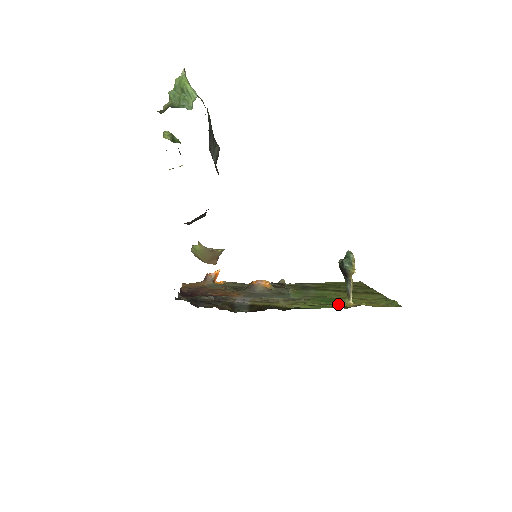
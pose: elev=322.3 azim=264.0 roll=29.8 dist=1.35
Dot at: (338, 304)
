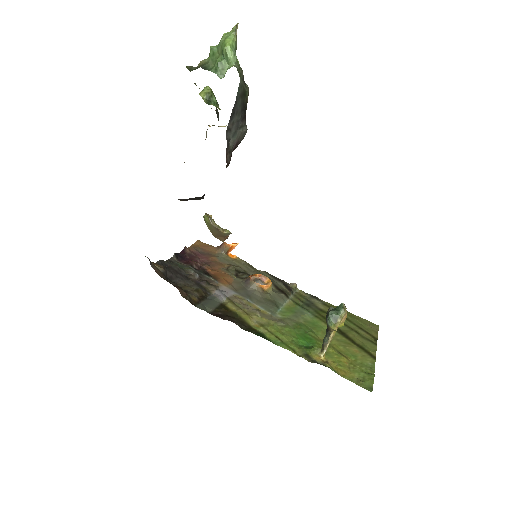
Dot at: (306, 351)
